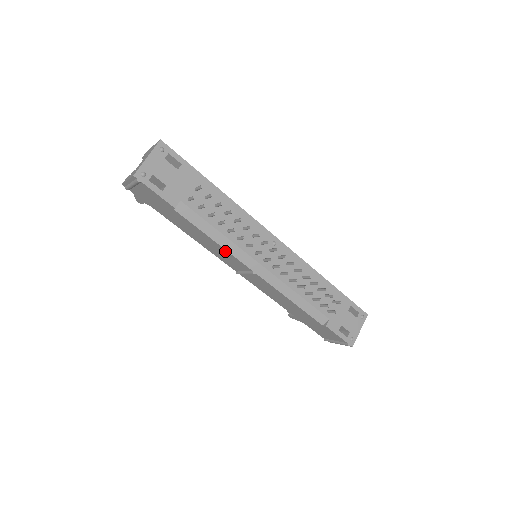
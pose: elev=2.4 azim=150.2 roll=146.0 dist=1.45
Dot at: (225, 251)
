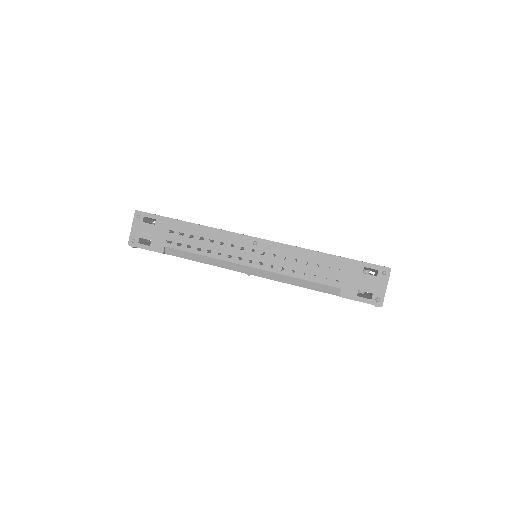
Dot at: (219, 266)
